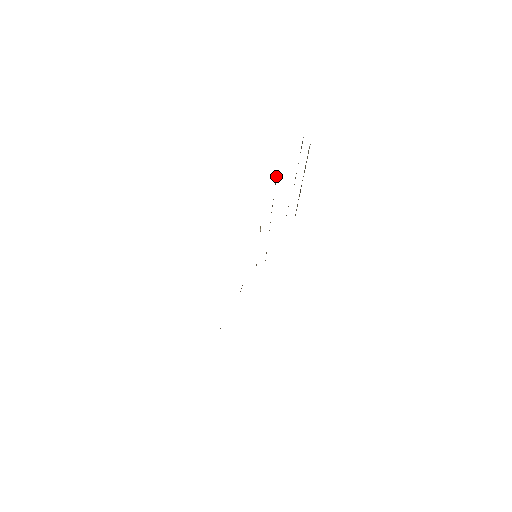
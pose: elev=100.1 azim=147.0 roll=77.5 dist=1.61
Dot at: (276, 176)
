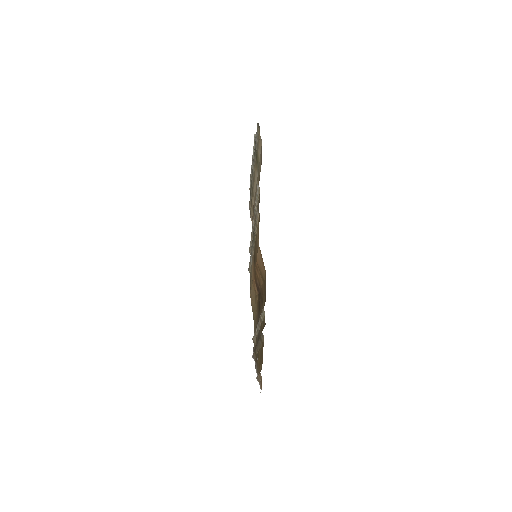
Dot at: (258, 188)
